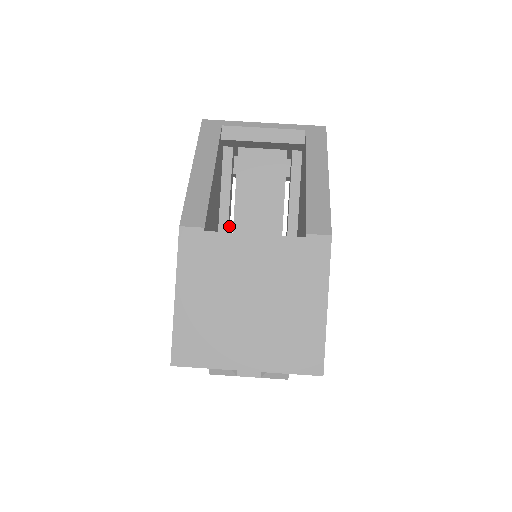
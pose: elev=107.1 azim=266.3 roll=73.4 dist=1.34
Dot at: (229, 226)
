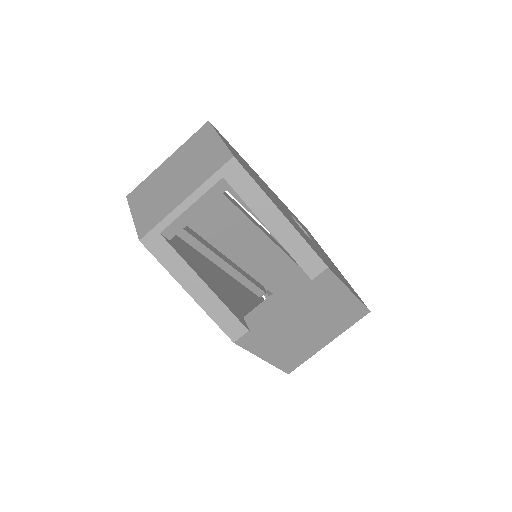
Dot at: (215, 249)
